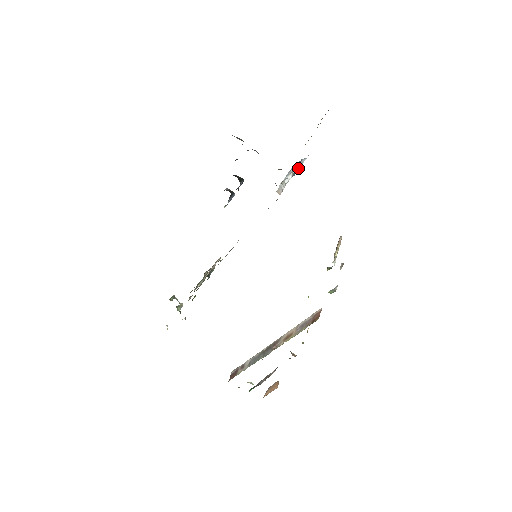
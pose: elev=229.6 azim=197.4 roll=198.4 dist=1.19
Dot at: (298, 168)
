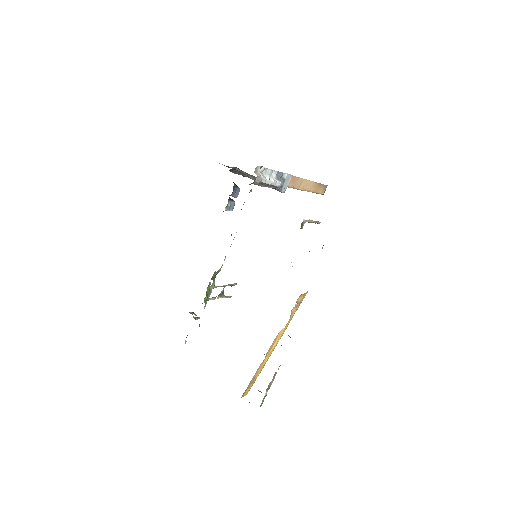
Dot at: (282, 182)
